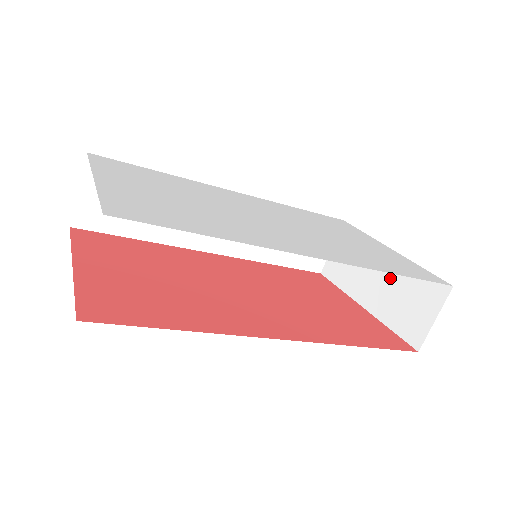
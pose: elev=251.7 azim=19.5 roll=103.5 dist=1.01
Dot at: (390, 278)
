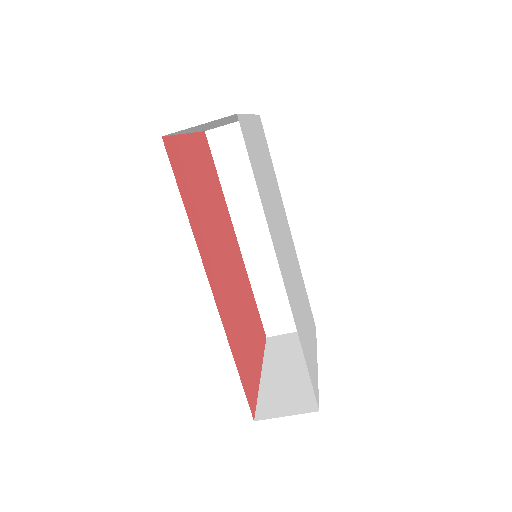
Dot at: (296, 375)
